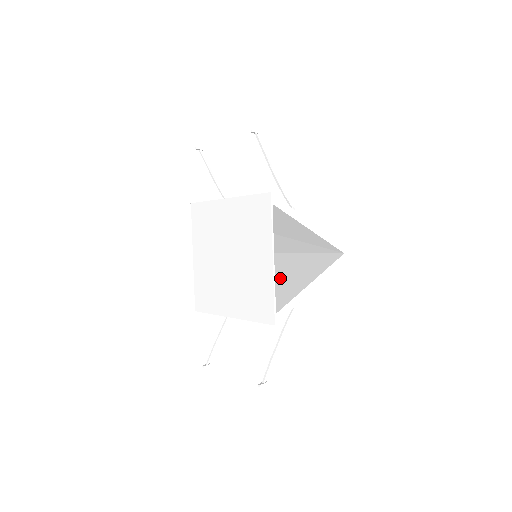
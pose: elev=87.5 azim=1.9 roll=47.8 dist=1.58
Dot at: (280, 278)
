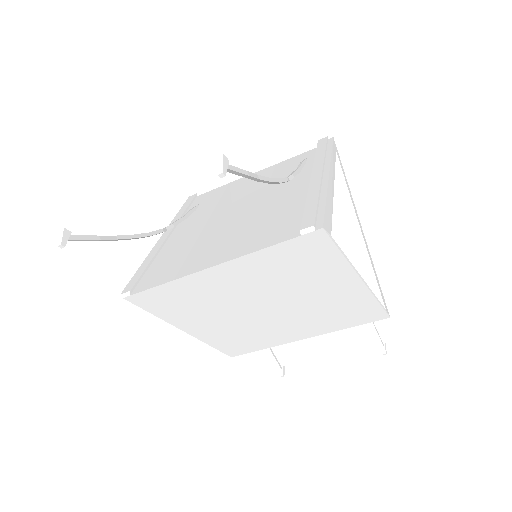
Dot at: occluded
